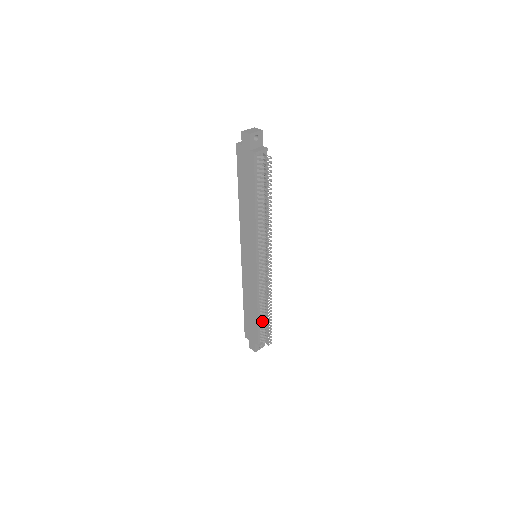
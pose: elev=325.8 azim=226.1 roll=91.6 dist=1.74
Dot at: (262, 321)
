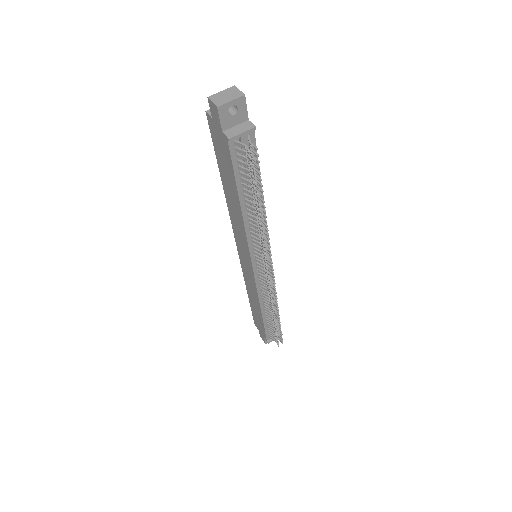
Dot at: (269, 322)
